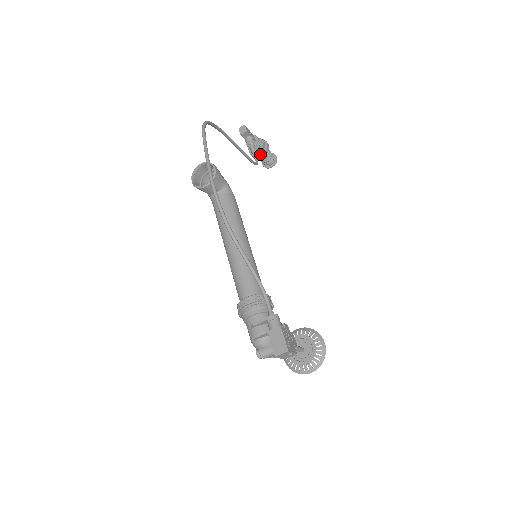
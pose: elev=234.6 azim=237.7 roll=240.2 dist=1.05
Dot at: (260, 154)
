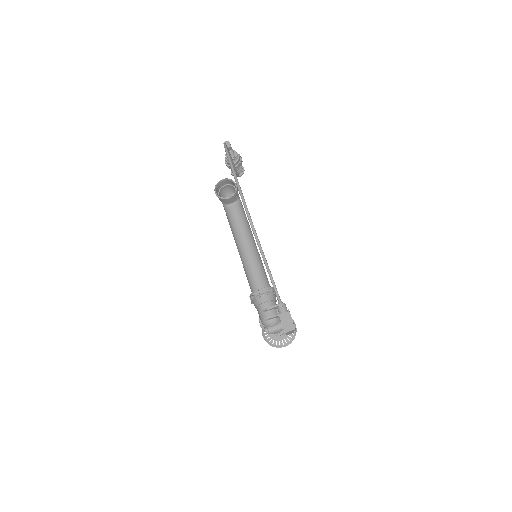
Dot at: occluded
